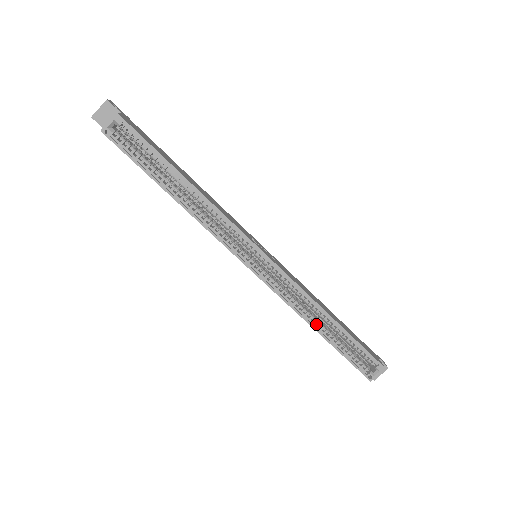
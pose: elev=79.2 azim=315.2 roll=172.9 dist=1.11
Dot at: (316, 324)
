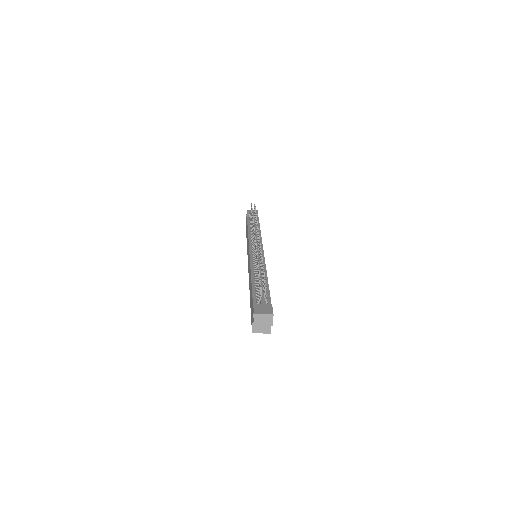
Dot at: occluded
